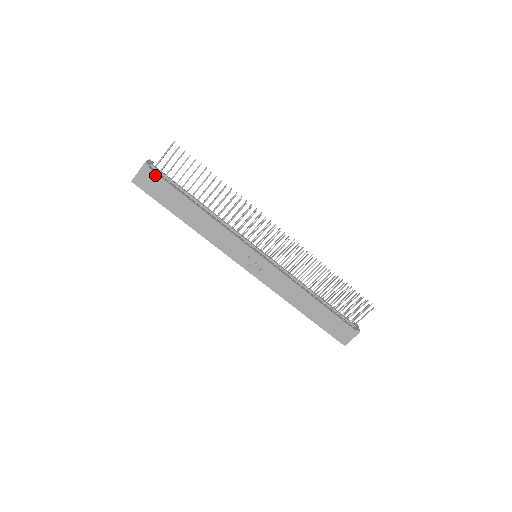
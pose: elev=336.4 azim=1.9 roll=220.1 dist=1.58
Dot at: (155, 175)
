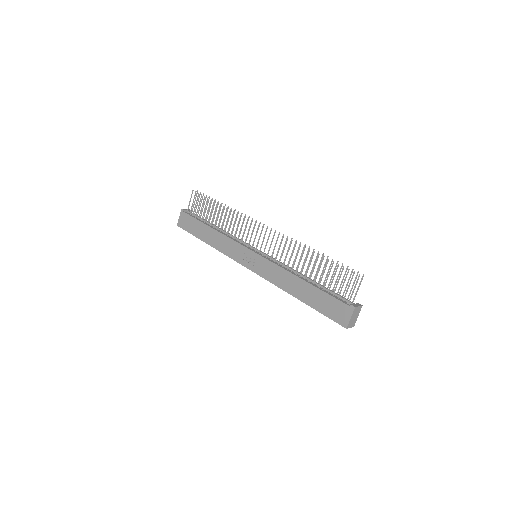
Dot at: (187, 215)
